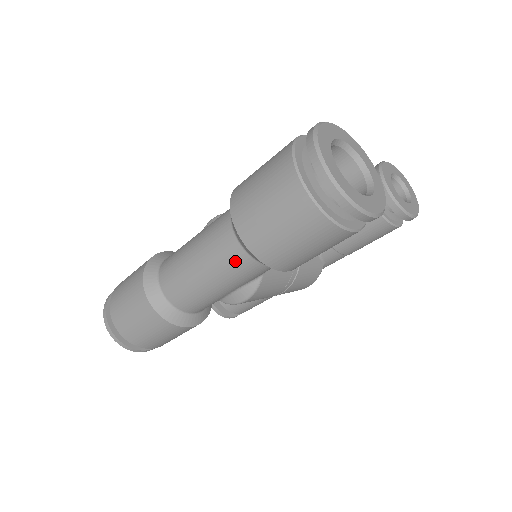
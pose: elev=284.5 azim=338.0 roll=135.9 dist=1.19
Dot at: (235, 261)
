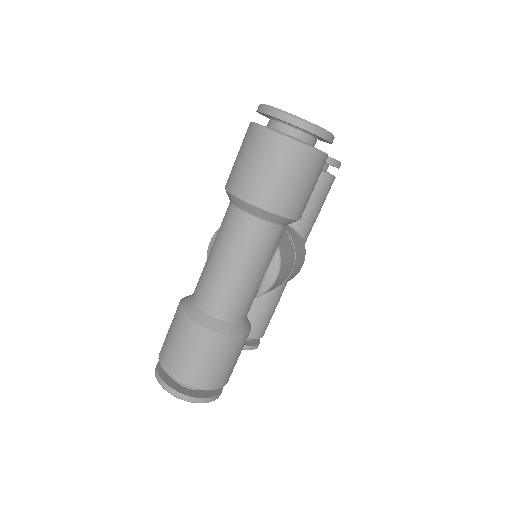
Dot at: (258, 235)
